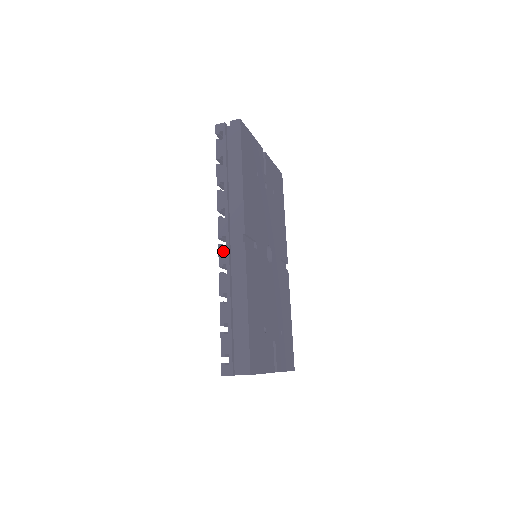
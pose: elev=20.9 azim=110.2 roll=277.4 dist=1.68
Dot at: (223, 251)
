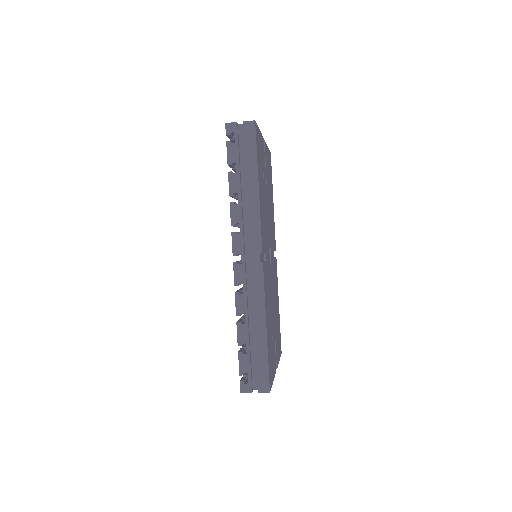
Dot at: (239, 270)
